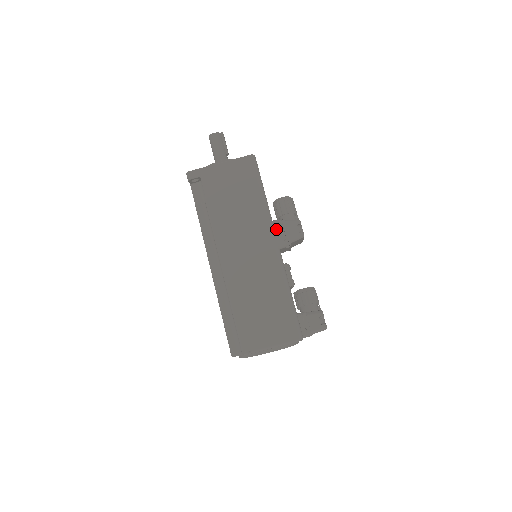
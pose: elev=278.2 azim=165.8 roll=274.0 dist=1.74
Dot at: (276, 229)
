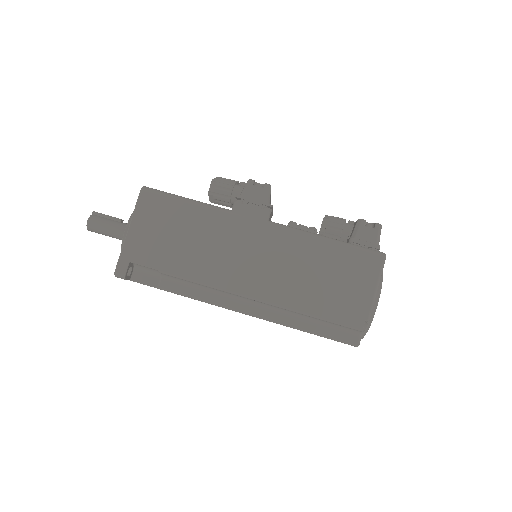
Dot at: (244, 211)
